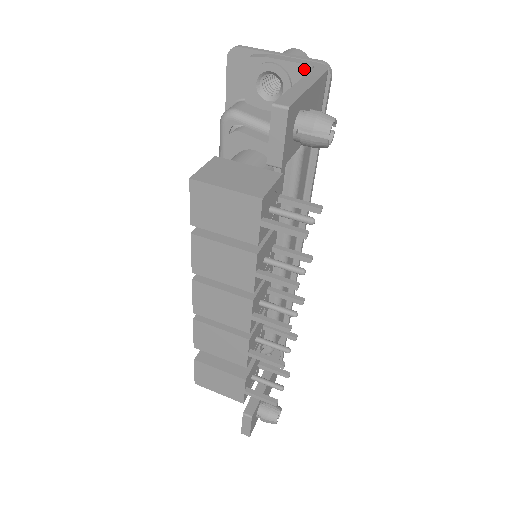
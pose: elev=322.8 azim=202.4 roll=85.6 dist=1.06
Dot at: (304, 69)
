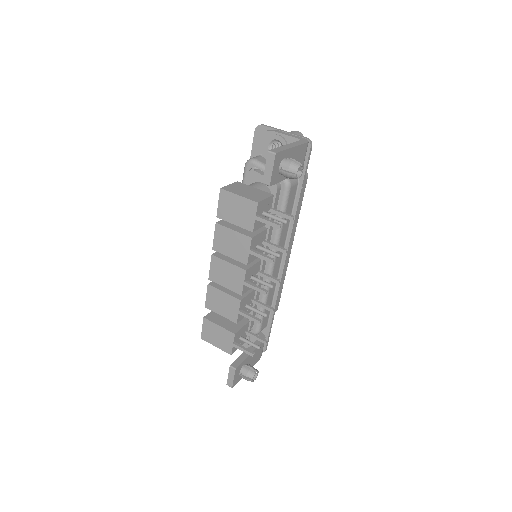
Dot at: (296, 140)
